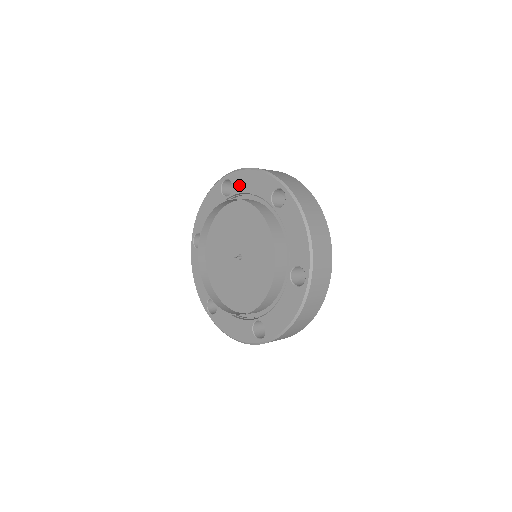
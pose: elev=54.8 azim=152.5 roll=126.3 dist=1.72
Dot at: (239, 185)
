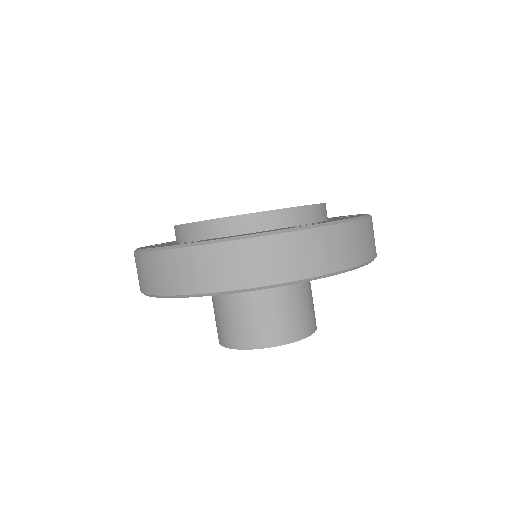
Dot at: occluded
